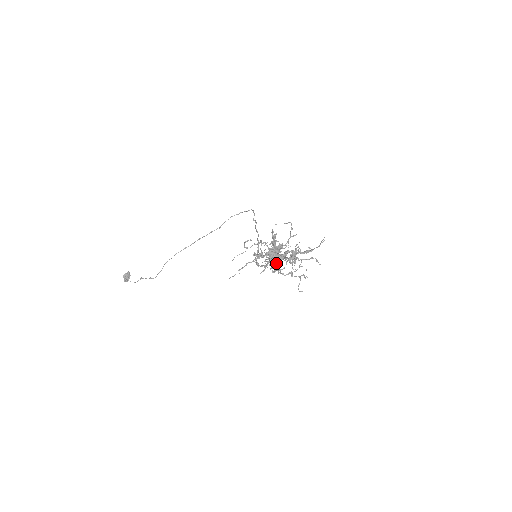
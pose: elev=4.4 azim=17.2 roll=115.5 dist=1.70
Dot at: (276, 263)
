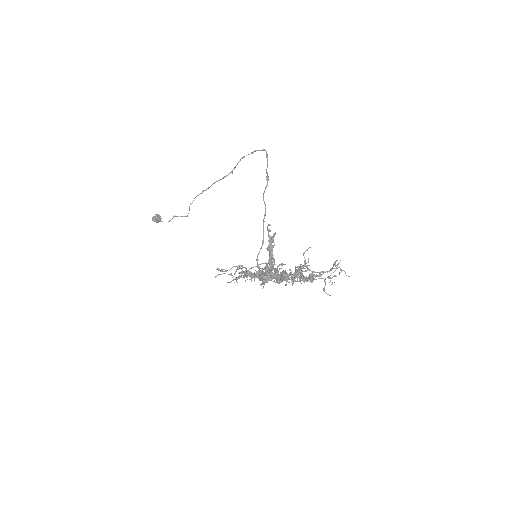
Dot at: (280, 273)
